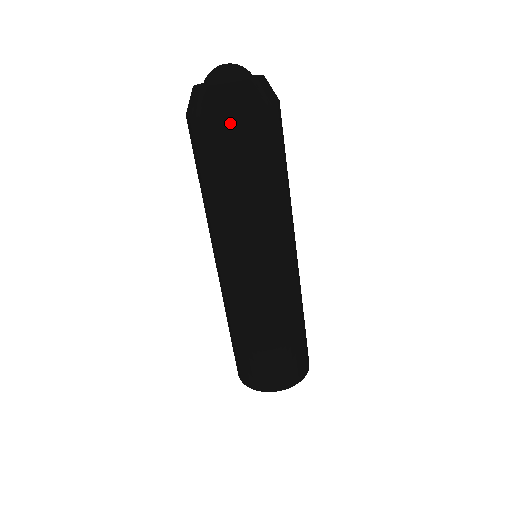
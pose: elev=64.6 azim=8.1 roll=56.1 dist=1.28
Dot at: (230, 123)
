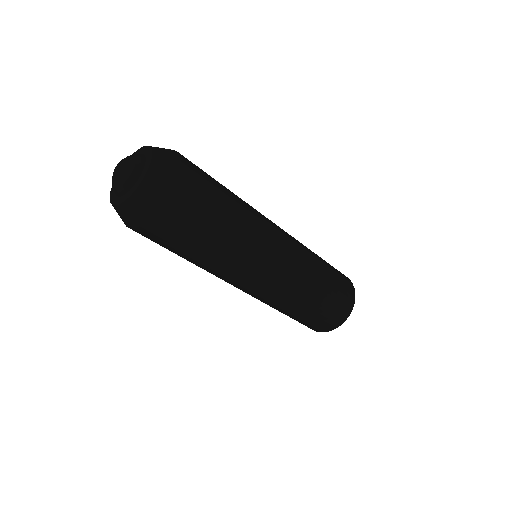
Dot at: (154, 225)
